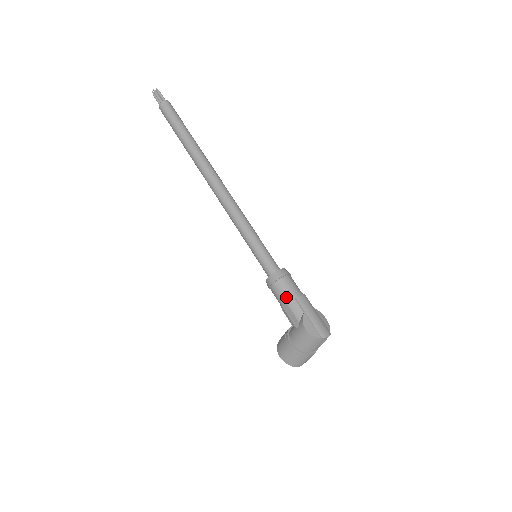
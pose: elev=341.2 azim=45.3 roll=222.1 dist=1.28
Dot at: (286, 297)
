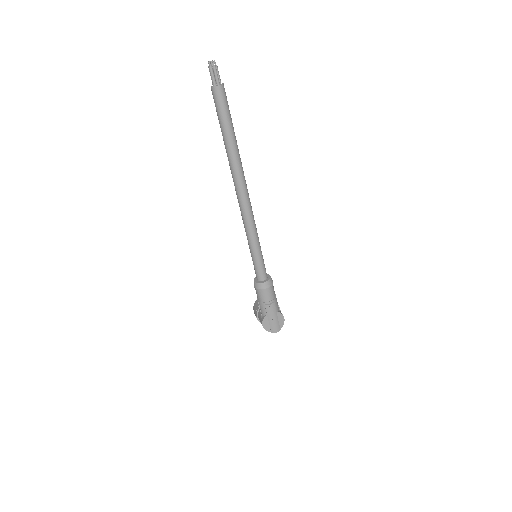
Dot at: (260, 300)
